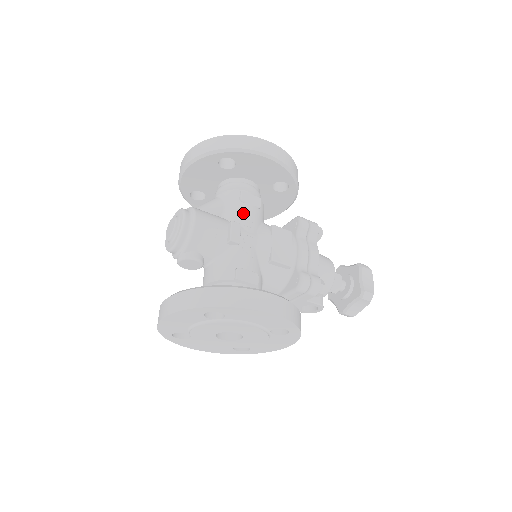
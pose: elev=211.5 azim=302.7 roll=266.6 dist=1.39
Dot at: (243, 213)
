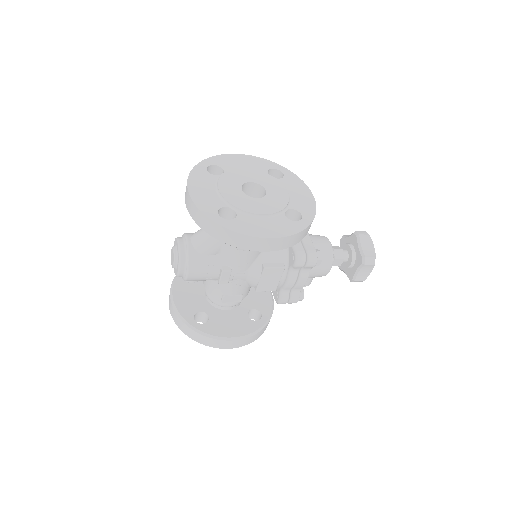
Dot at: (237, 258)
